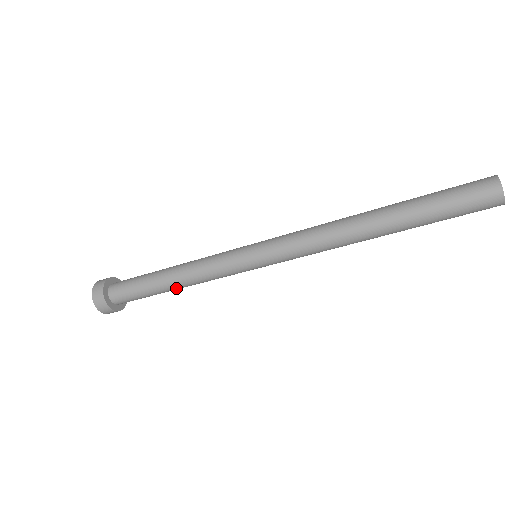
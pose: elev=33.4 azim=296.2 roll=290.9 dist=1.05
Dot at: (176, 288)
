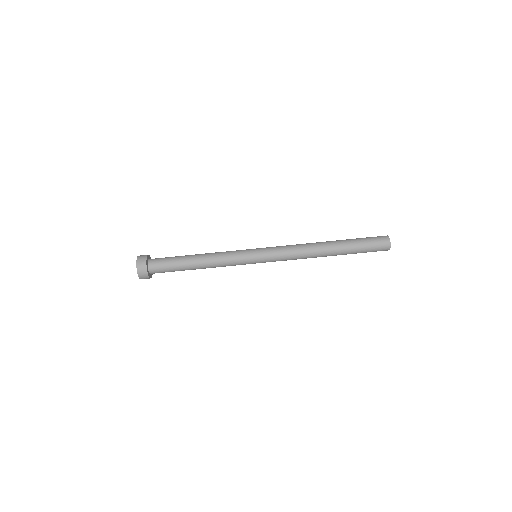
Dot at: (199, 268)
